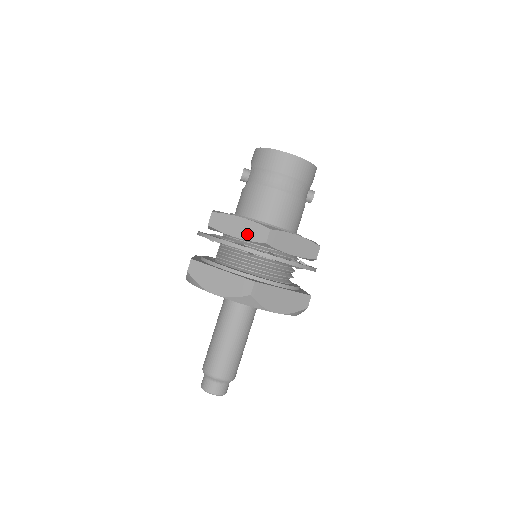
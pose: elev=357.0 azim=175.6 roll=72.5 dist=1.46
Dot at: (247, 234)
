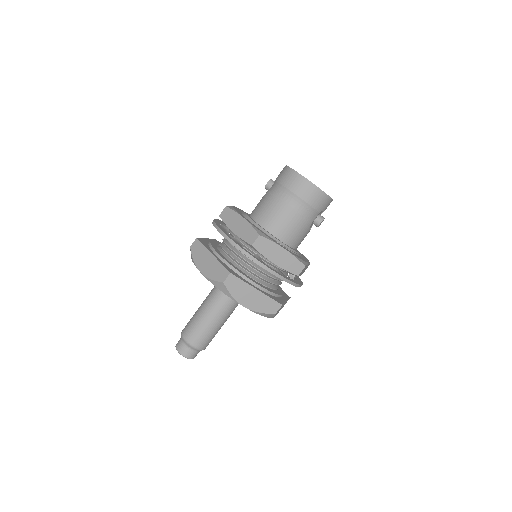
Dot at: (242, 233)
